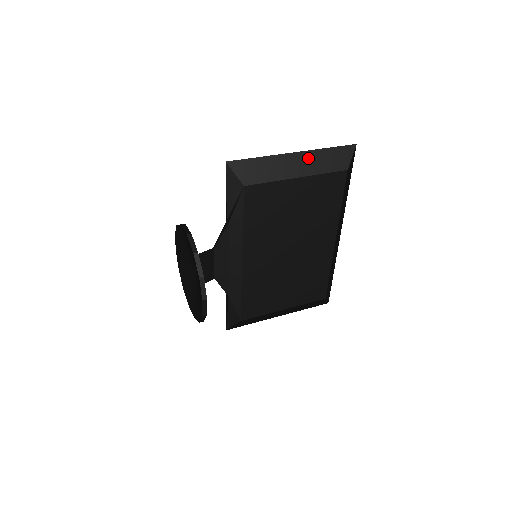
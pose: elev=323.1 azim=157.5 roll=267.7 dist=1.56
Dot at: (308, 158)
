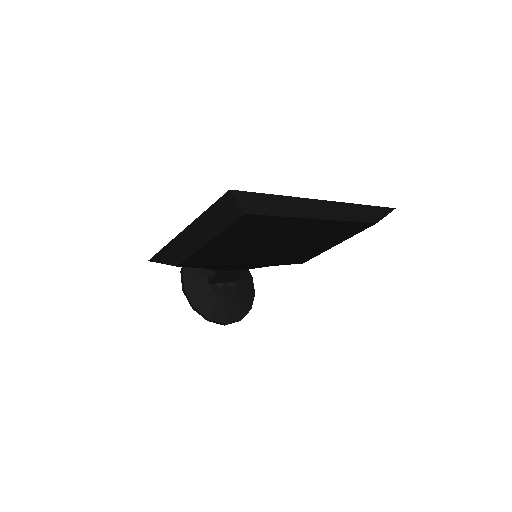
Dot at: (199, 227)
